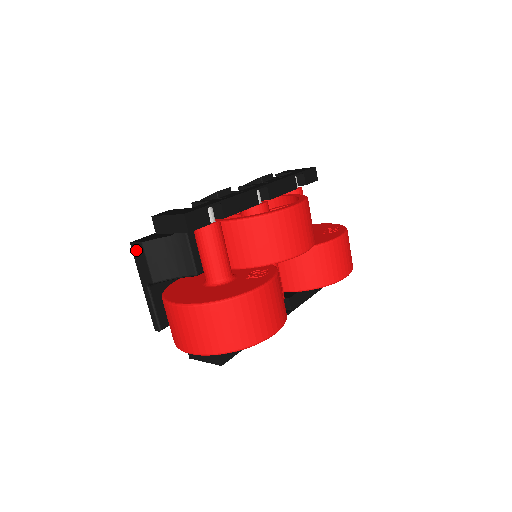
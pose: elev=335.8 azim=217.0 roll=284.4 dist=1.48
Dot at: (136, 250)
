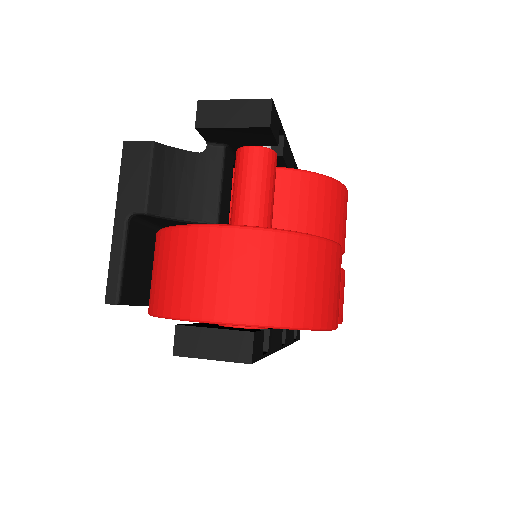
Dot at: (133, 154)
